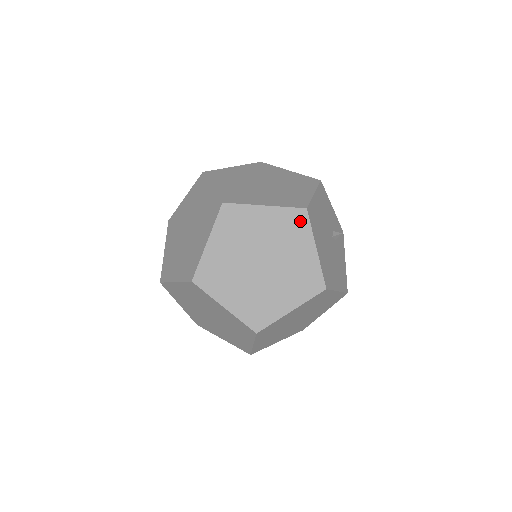
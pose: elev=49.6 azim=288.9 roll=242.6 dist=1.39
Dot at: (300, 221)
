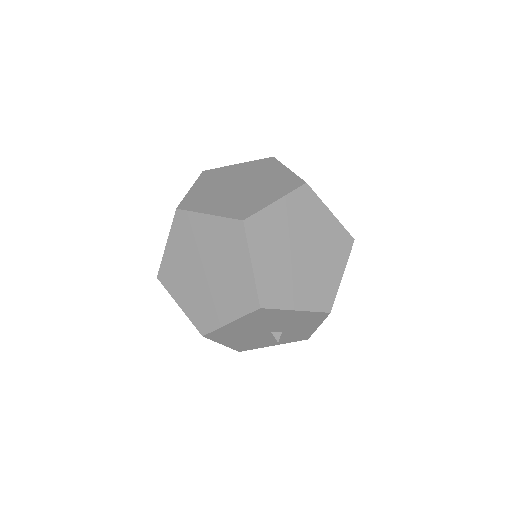
Dot at: (269, 162)
